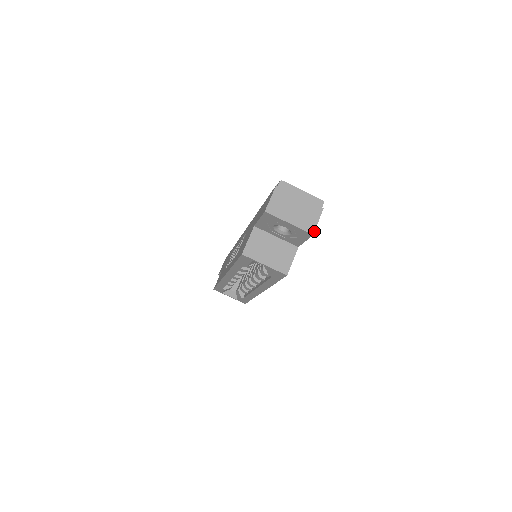
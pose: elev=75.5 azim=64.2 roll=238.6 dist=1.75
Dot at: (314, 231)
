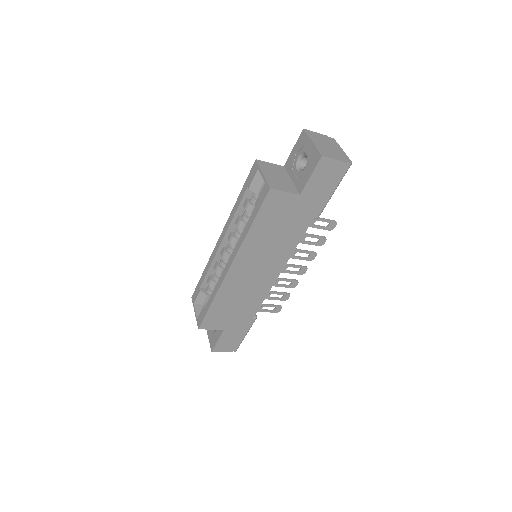
Dot at: (325, 156)
